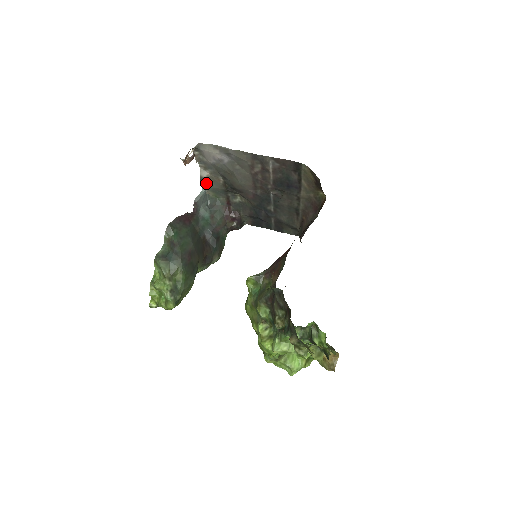
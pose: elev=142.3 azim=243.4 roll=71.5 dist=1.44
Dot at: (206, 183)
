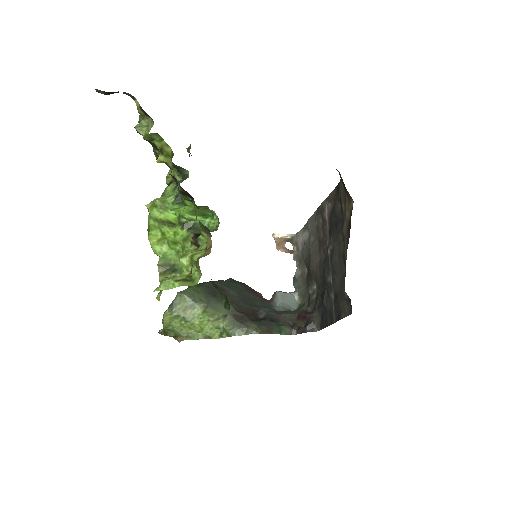
Dot at: (297, 285)
